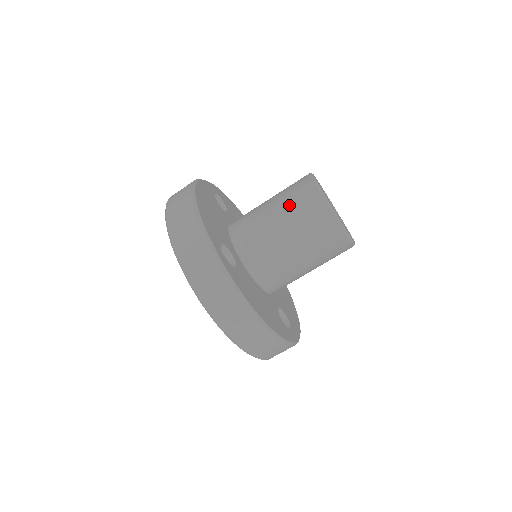
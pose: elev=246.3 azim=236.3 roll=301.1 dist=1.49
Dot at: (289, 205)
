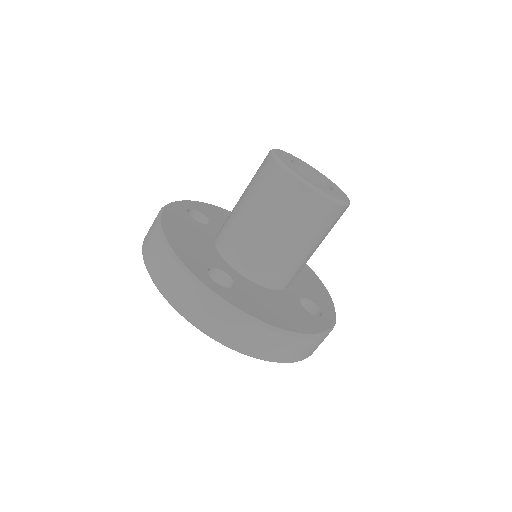
Dot at: (261, 197)
